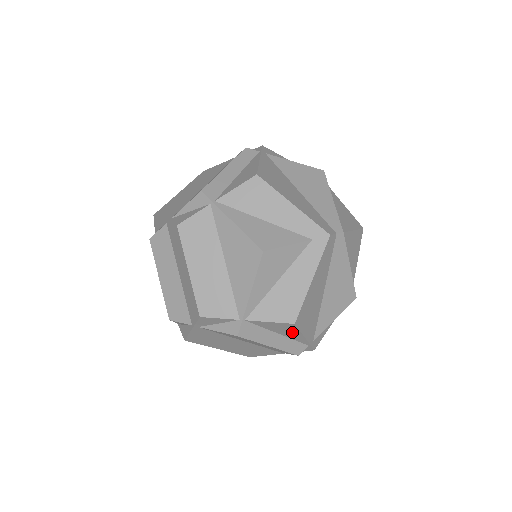
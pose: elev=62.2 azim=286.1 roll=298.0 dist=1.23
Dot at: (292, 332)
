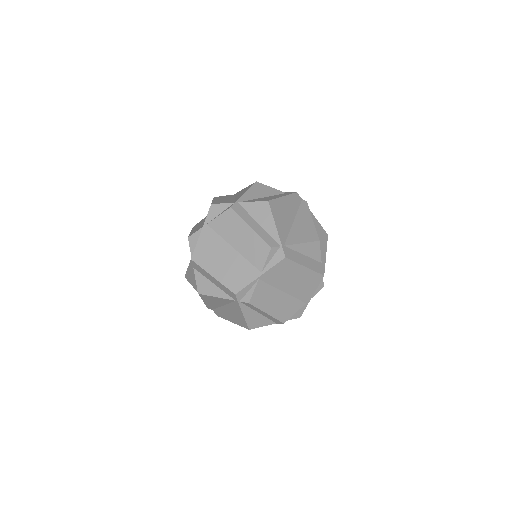
Dot at: (267, 218)
